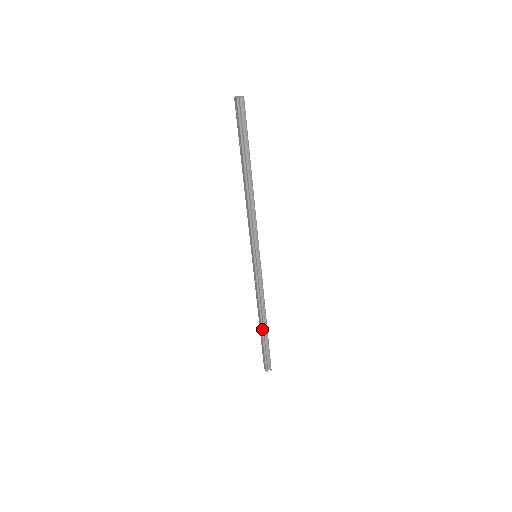
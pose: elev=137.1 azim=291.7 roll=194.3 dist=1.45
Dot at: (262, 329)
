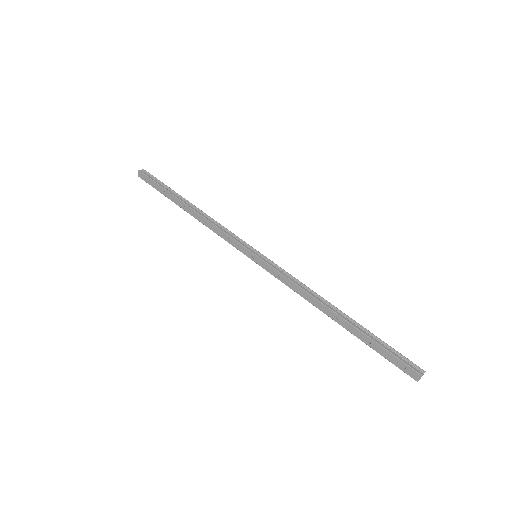
Dot at: (345, 319)
